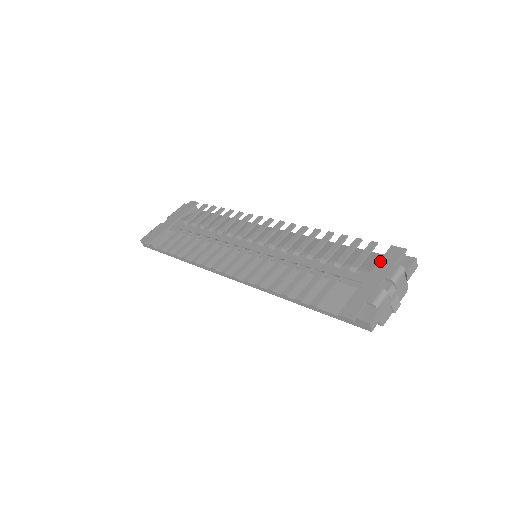
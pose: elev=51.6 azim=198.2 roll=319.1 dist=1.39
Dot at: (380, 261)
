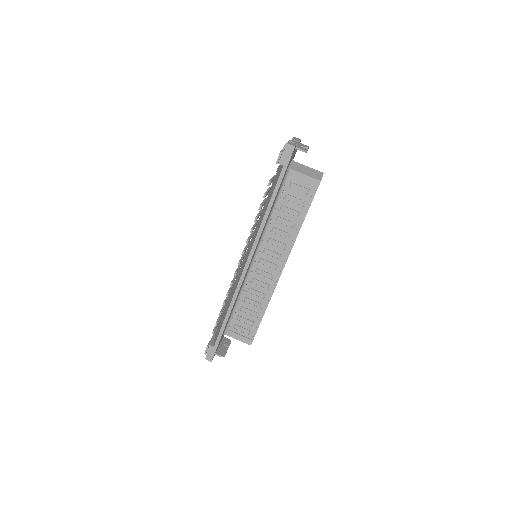
Dot at: occluded
